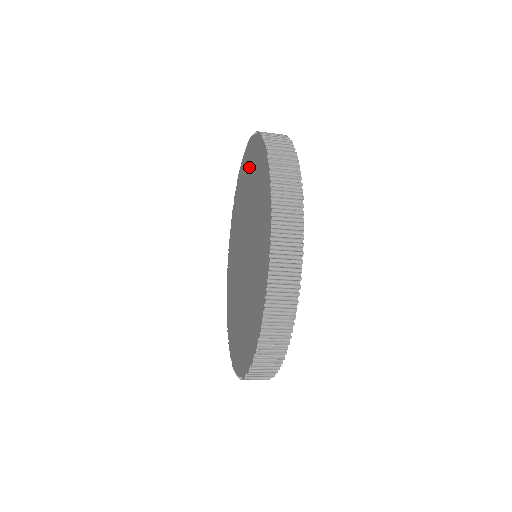
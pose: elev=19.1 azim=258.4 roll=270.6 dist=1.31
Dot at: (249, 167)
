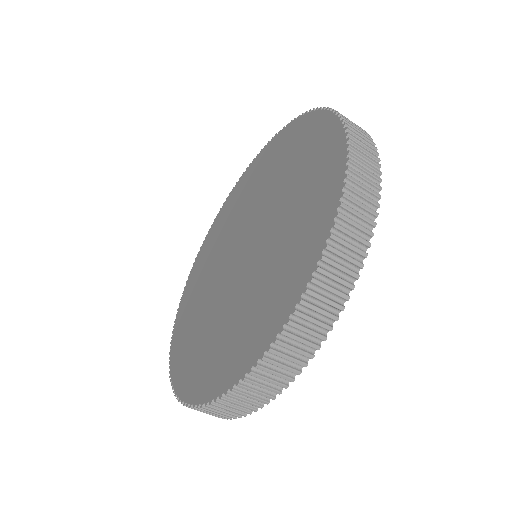
Dot at: (217, 230)
